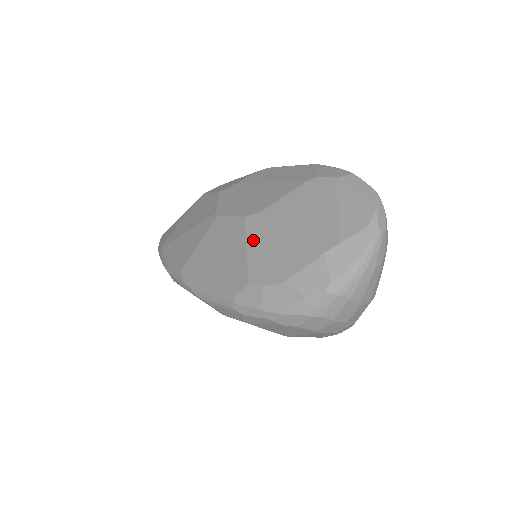
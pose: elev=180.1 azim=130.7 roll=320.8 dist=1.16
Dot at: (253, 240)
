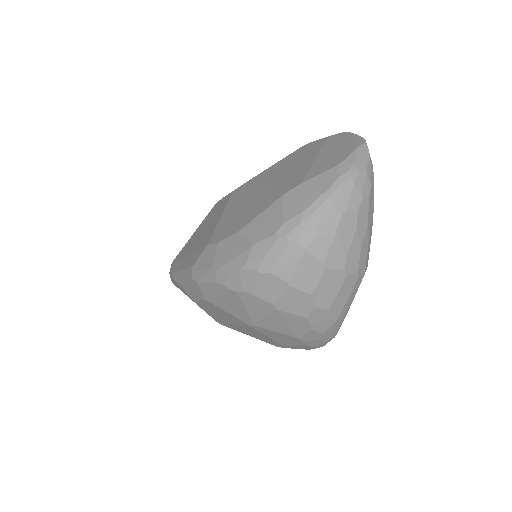
Dot at: (230, 206)
